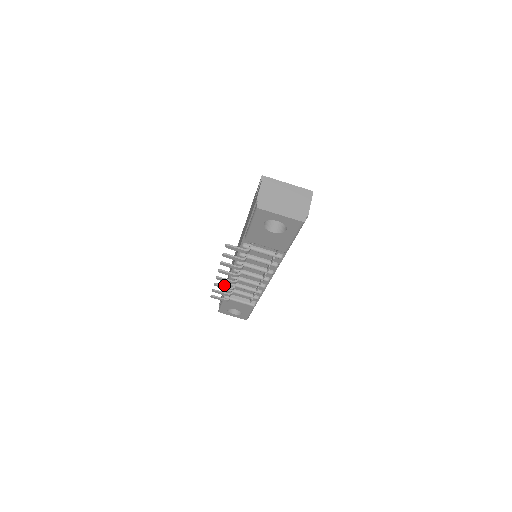
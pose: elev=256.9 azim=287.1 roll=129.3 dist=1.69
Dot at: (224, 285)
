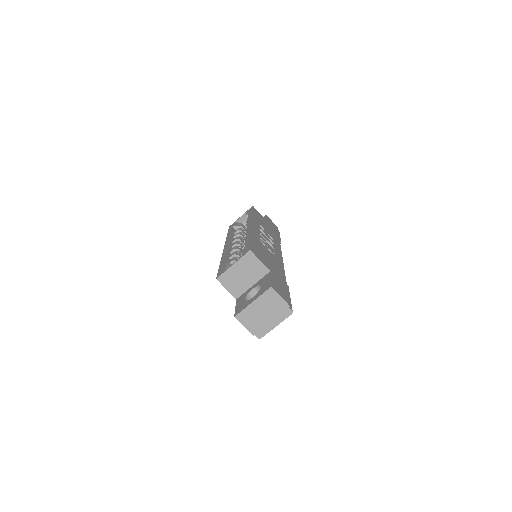
Dot at: occluded
